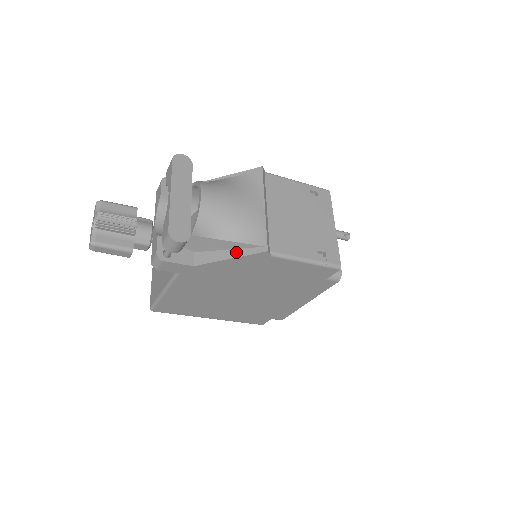
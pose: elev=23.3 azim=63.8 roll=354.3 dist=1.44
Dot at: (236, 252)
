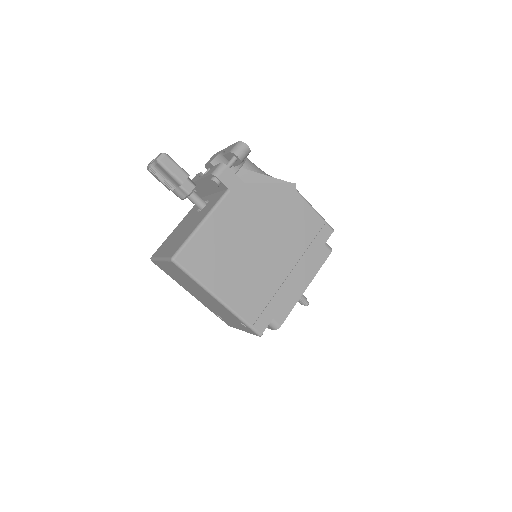
Dot at: (273, 183)
